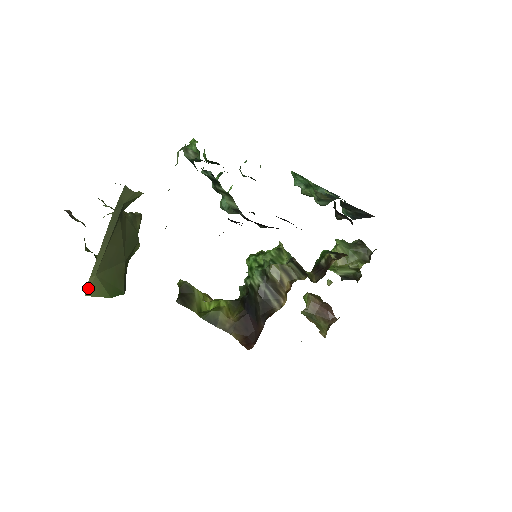
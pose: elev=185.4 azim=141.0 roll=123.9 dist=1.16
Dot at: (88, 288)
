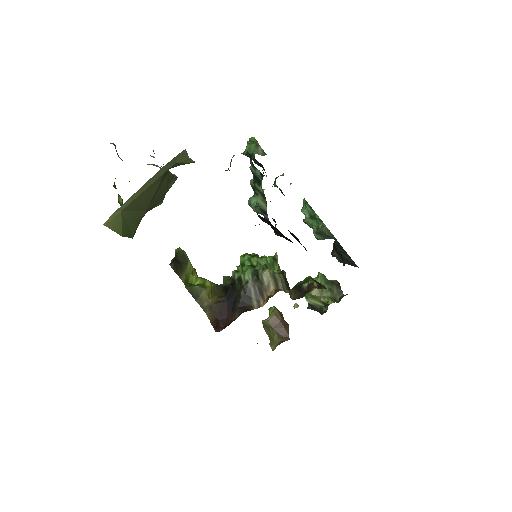
Dot at: (109, 219)
